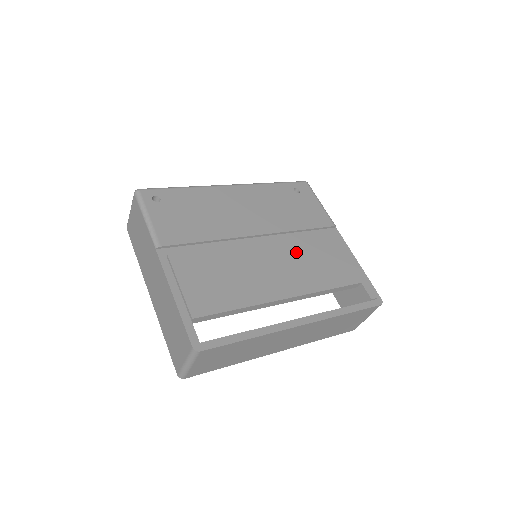
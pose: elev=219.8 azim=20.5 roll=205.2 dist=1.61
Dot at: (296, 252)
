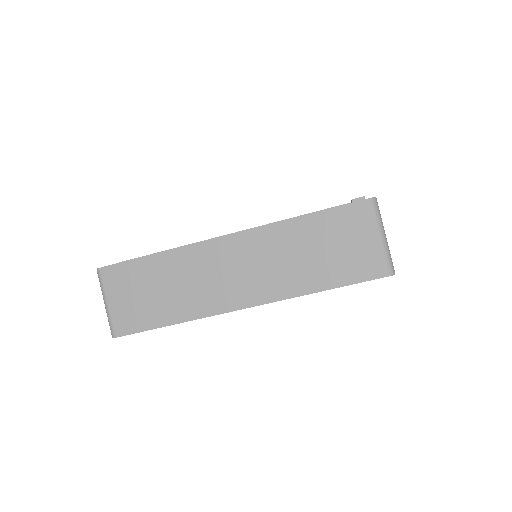
Dot at: occluded
